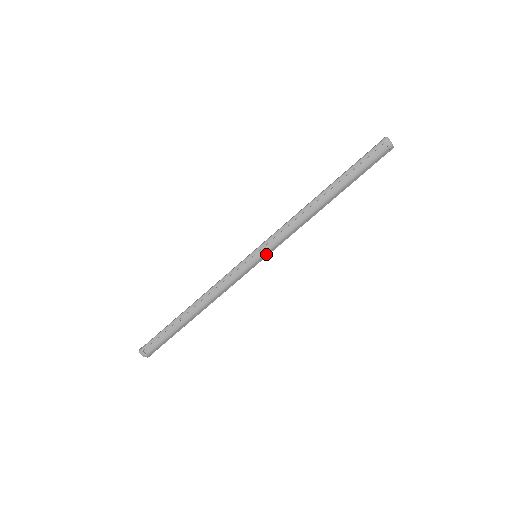
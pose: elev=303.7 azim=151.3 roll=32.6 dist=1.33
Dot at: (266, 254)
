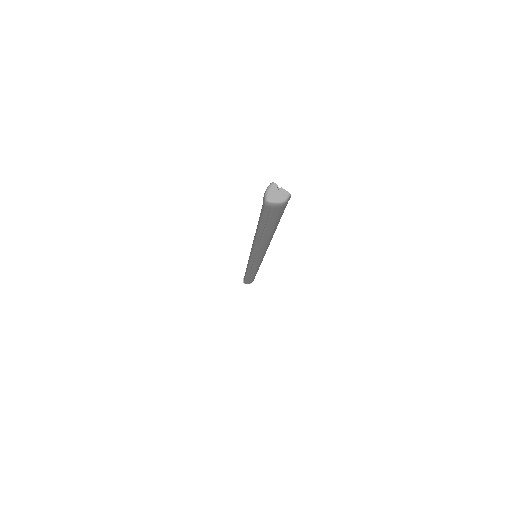
Dot at: occluded
